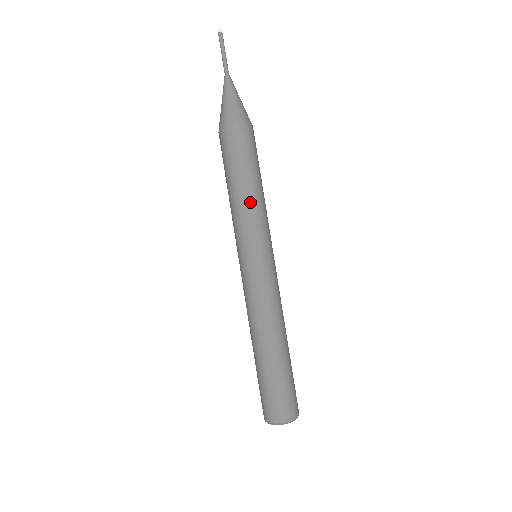
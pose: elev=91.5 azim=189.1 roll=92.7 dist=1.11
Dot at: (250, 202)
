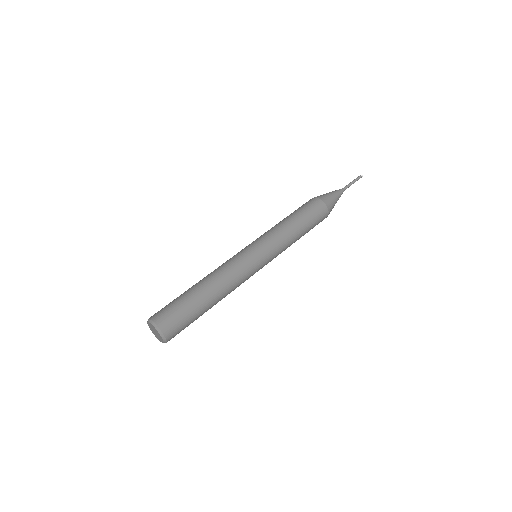
Dot at: (278, 225)
